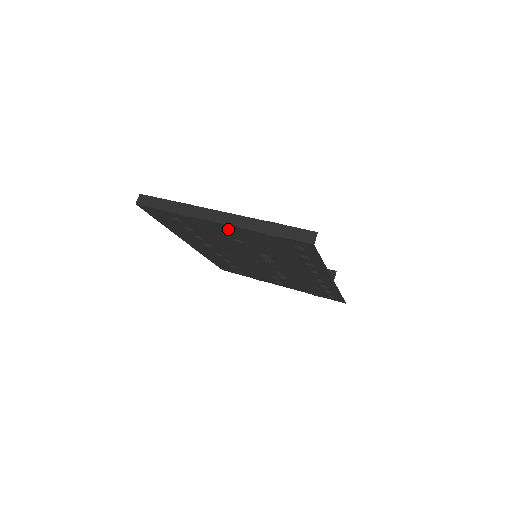
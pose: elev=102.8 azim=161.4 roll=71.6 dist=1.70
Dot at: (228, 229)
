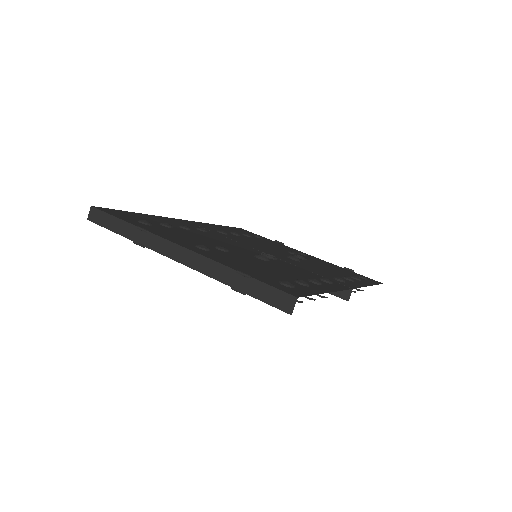
Dot at: occluded
